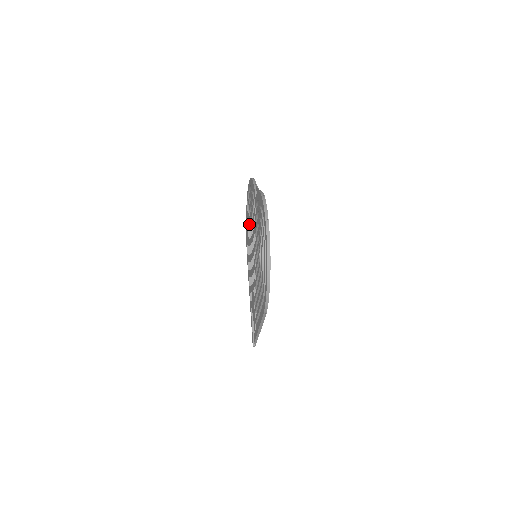
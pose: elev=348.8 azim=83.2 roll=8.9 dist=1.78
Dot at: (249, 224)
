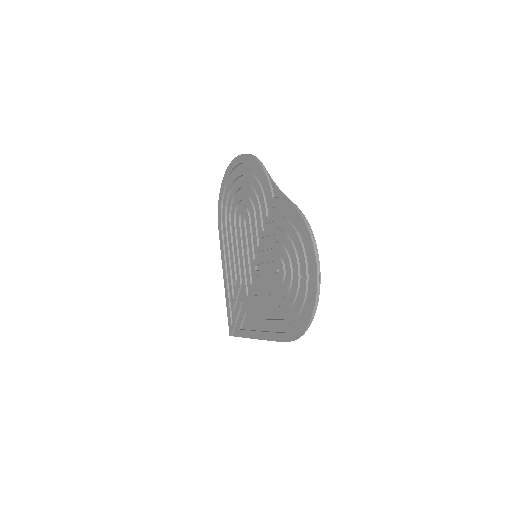
Dot at: (236, 204)
